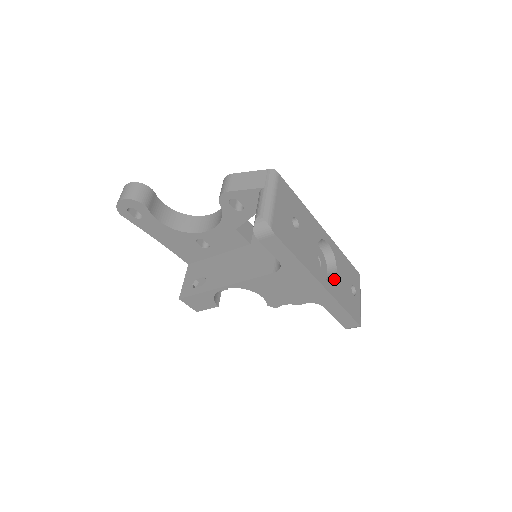
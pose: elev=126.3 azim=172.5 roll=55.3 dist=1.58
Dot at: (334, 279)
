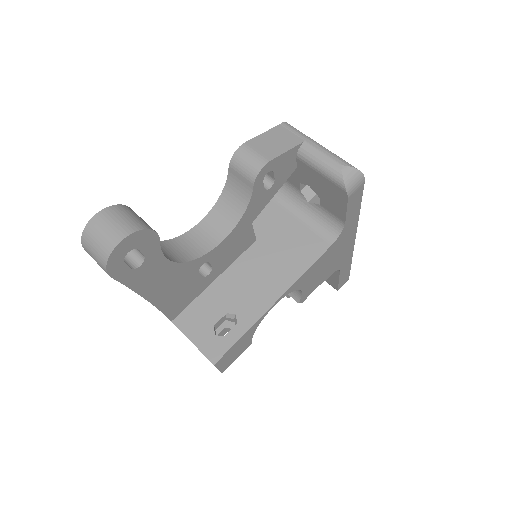
Dot at: occluded
